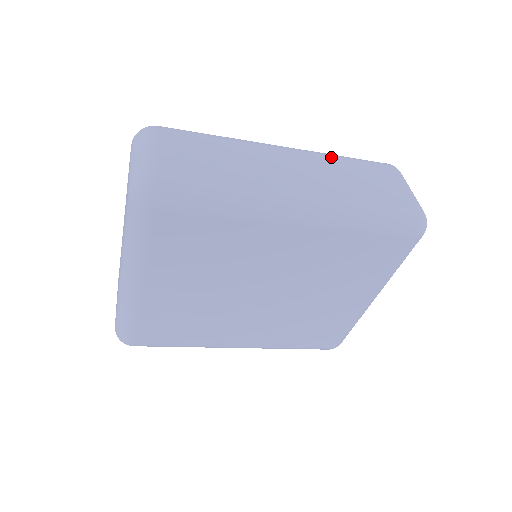
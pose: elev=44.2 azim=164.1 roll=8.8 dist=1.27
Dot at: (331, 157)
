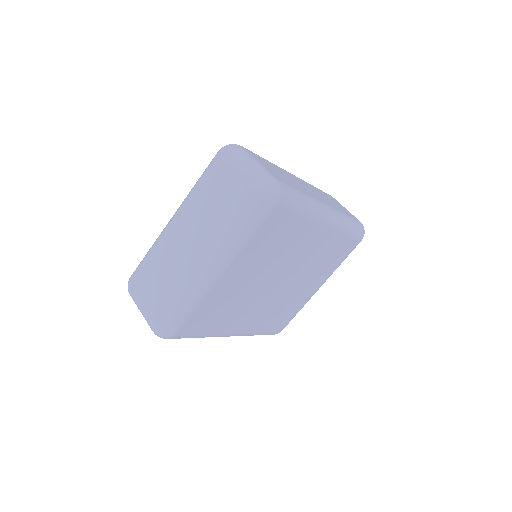
Dot at: (312, 185)
